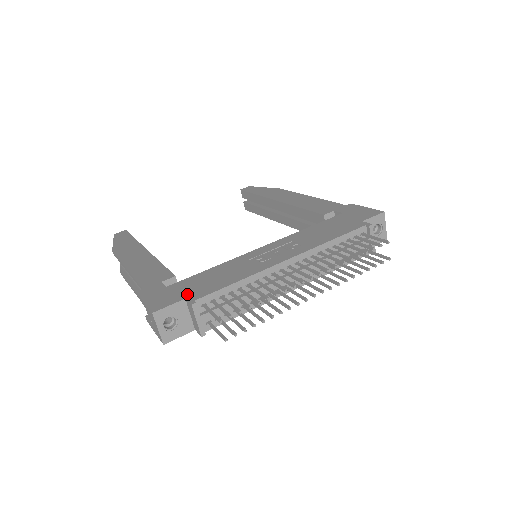
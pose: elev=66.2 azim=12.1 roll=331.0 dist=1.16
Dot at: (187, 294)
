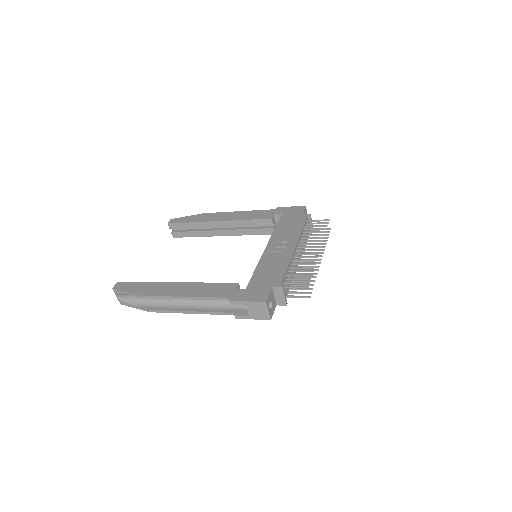
Dot at: (269, 285)
